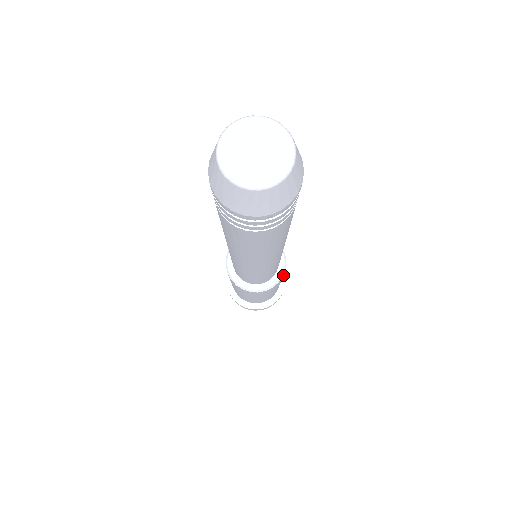
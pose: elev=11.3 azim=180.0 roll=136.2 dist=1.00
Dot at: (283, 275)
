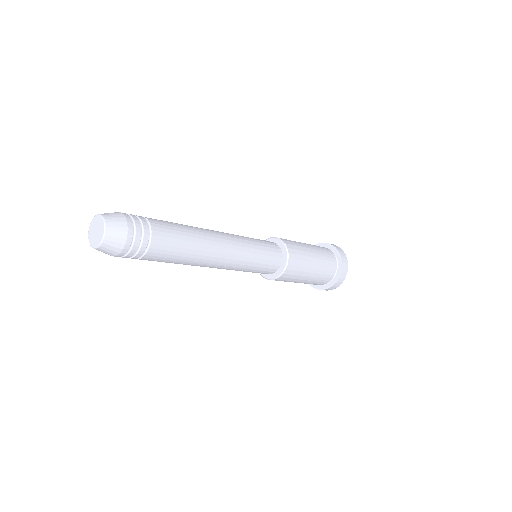
Dot at: (339, 257)
